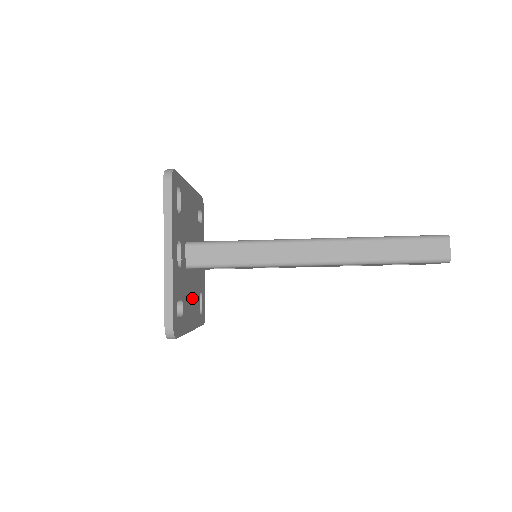
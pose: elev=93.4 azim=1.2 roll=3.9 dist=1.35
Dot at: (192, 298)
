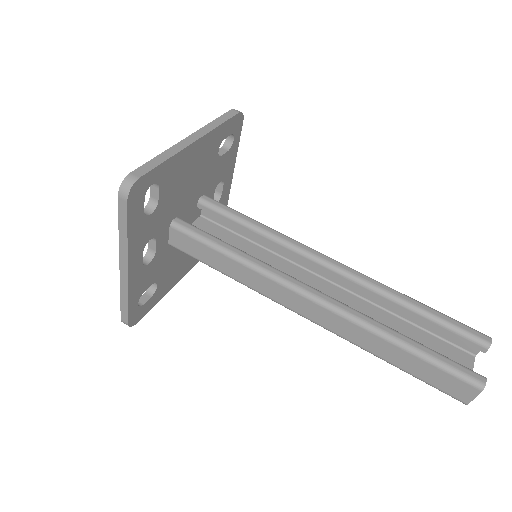
Dot at: occluded
